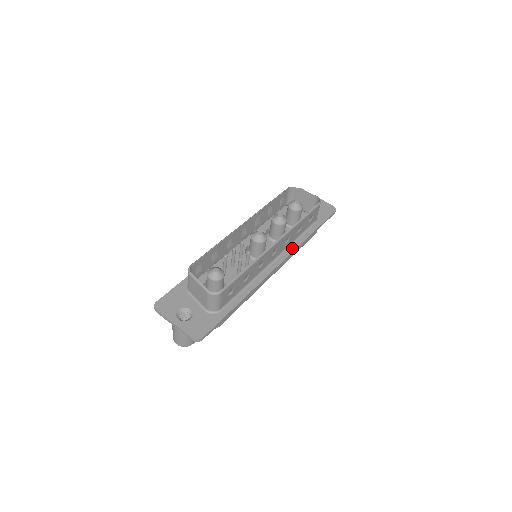
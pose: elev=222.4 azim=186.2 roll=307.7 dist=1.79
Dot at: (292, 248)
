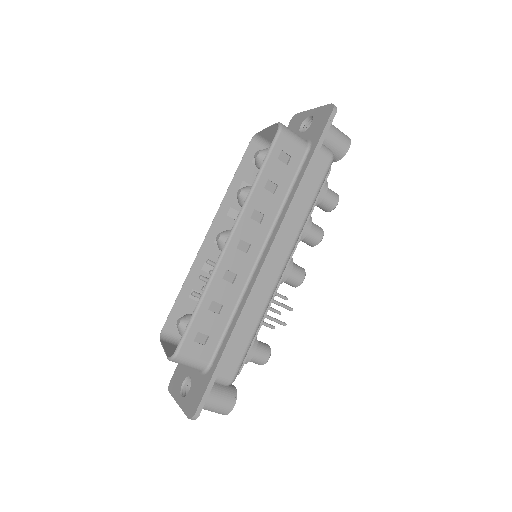
Dot at: (281, 218)
